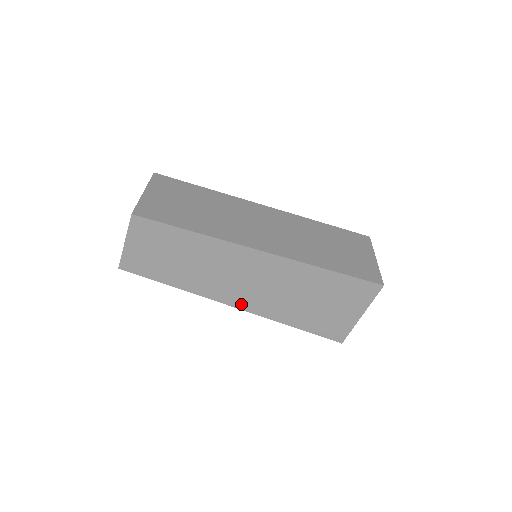
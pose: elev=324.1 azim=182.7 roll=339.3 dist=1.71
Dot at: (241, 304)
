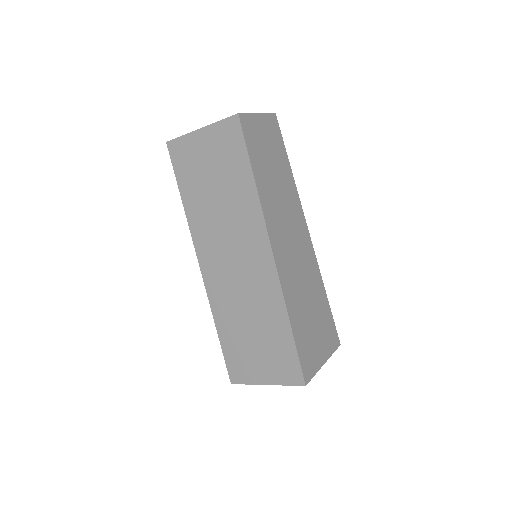
Dot at: (278, 256)
